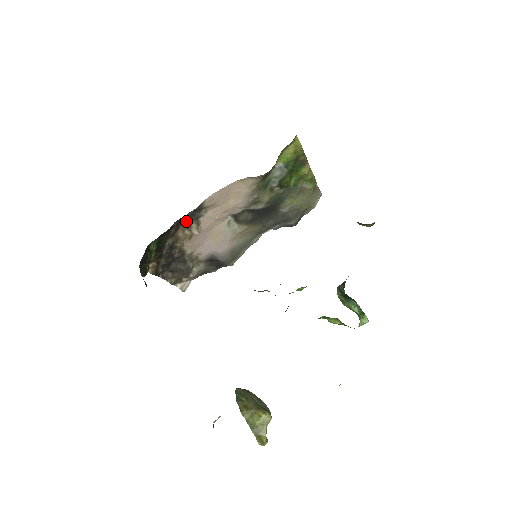
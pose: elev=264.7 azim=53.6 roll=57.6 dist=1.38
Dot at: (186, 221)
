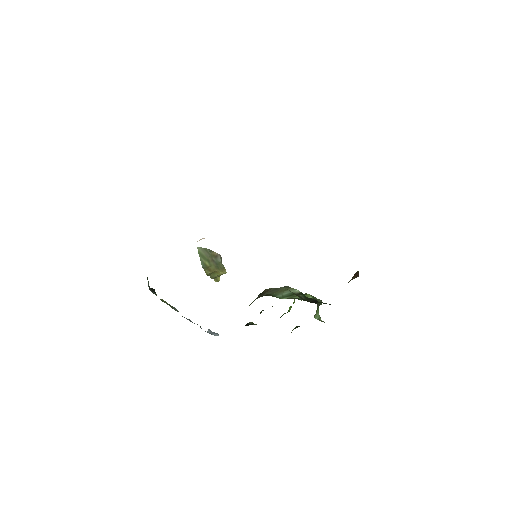
Dot at: occluded
